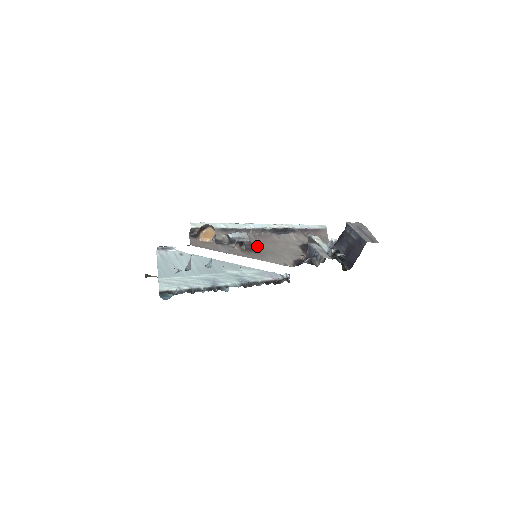
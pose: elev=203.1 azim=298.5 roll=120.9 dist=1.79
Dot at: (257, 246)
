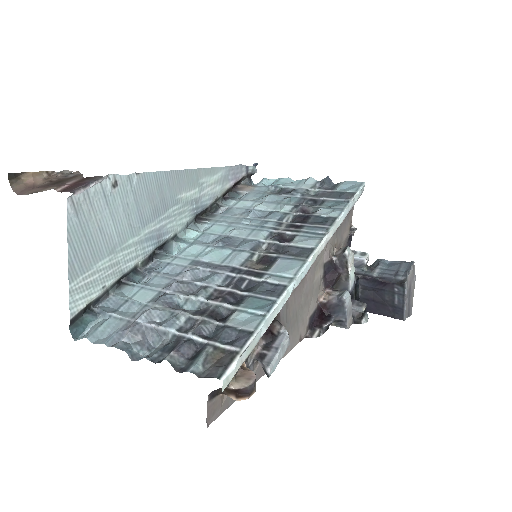
Dot at: (284, 321)
